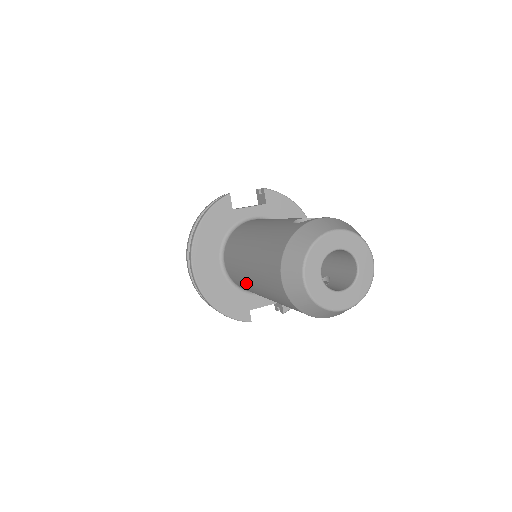
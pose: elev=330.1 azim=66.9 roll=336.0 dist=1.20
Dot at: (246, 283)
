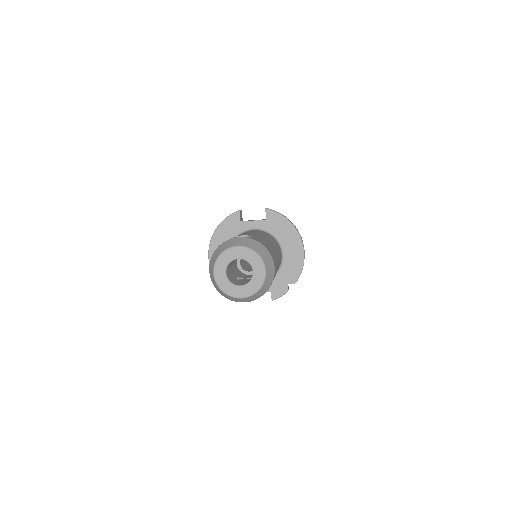
Dot at: occluded
